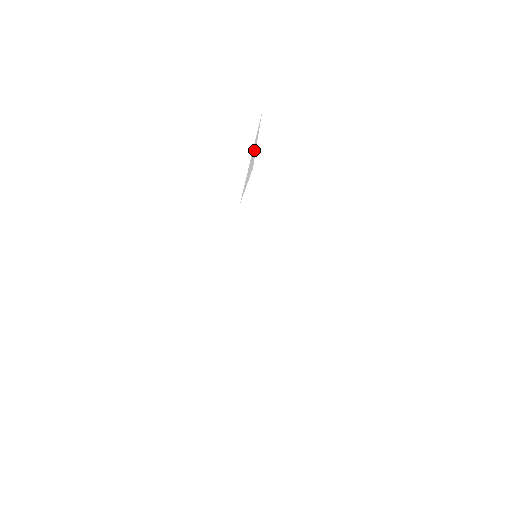
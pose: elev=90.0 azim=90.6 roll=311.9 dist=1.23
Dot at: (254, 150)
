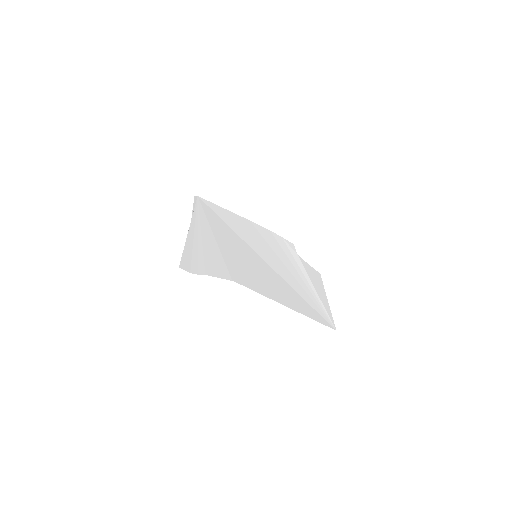
Dot at: occluded
